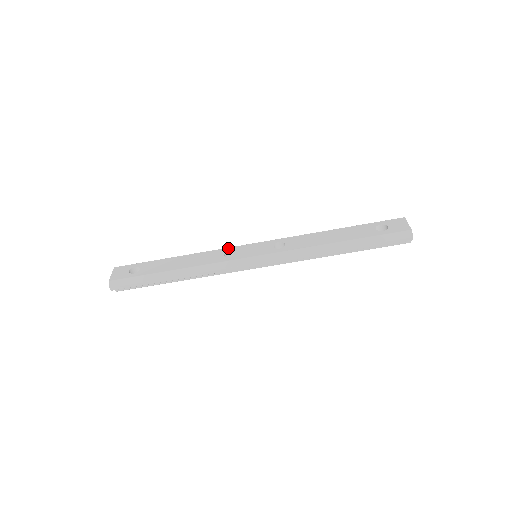
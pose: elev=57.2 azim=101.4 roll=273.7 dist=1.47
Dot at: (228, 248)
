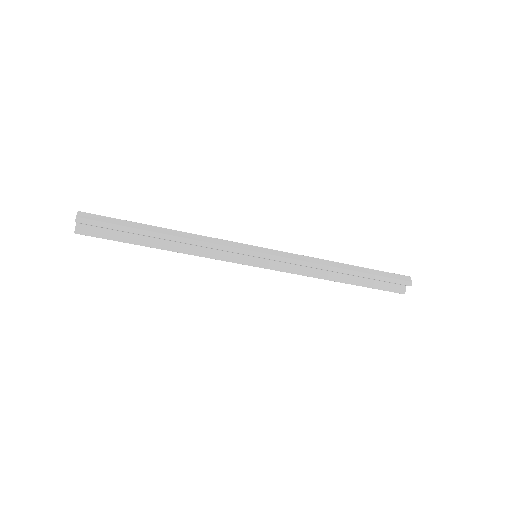
Dot at: occluded
